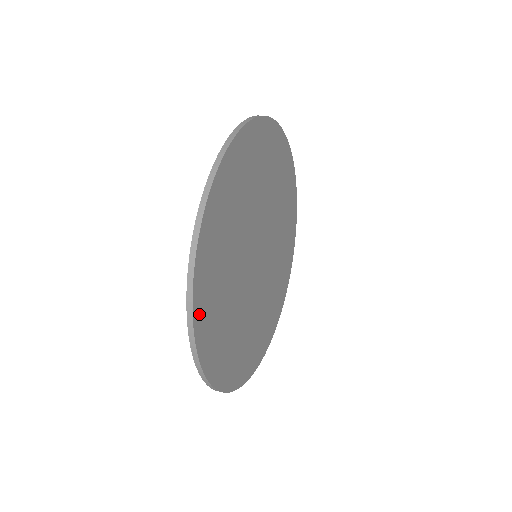
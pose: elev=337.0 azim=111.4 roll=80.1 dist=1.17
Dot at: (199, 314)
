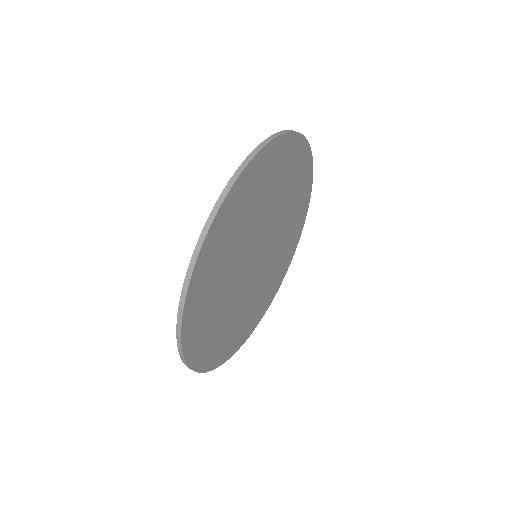
Dot at: (198, 361)
